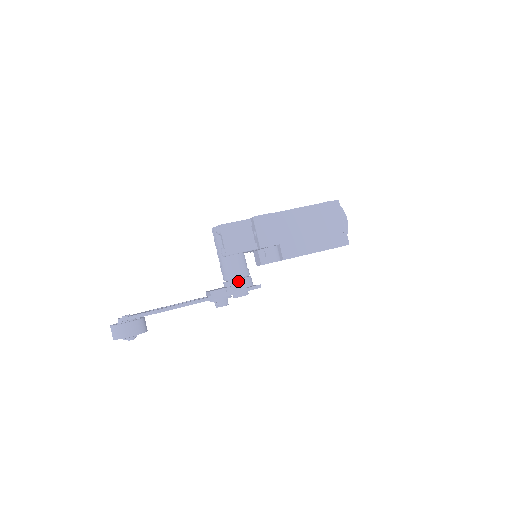
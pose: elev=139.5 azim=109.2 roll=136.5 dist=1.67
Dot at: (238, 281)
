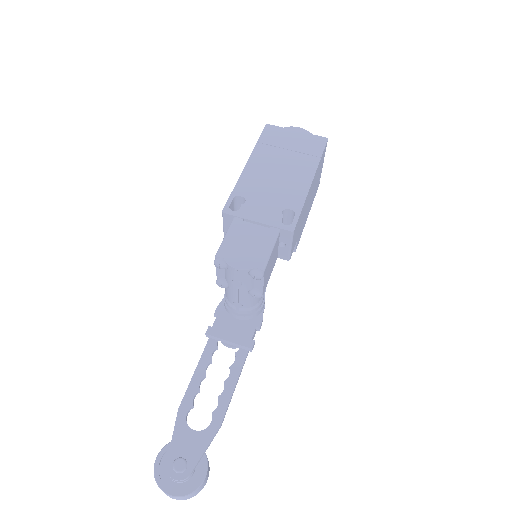
Dot at: (262, 308)
